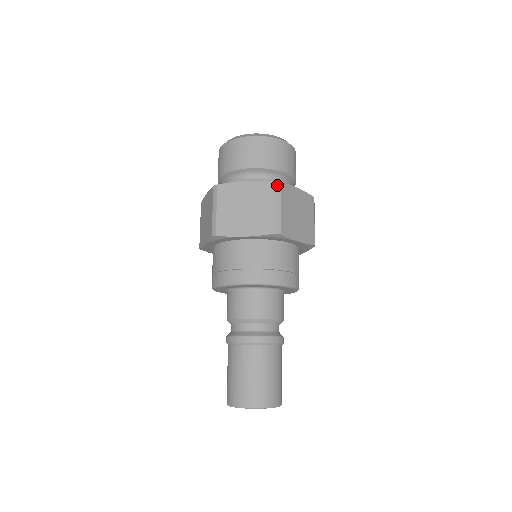
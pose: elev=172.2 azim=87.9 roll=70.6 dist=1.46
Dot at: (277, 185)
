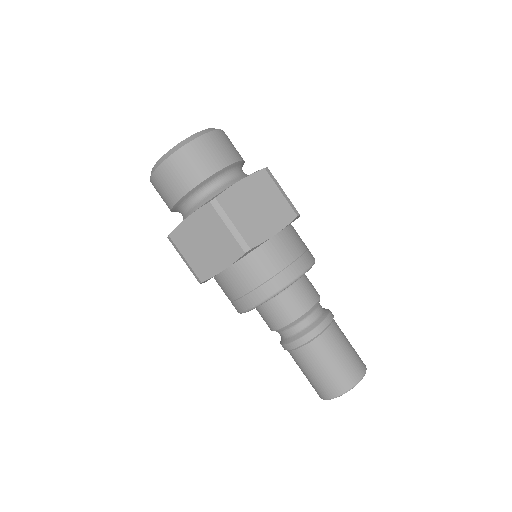
Dot at: (268, 171)
